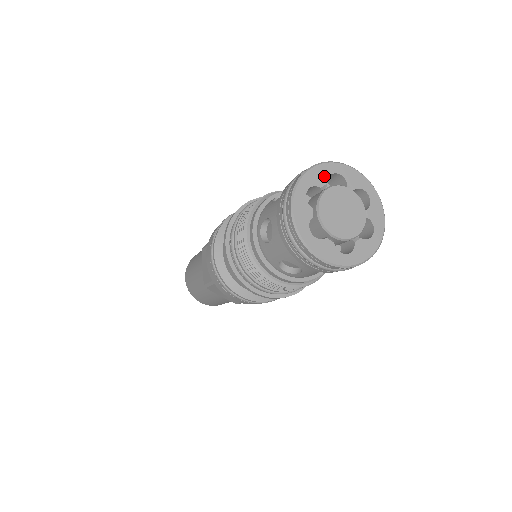
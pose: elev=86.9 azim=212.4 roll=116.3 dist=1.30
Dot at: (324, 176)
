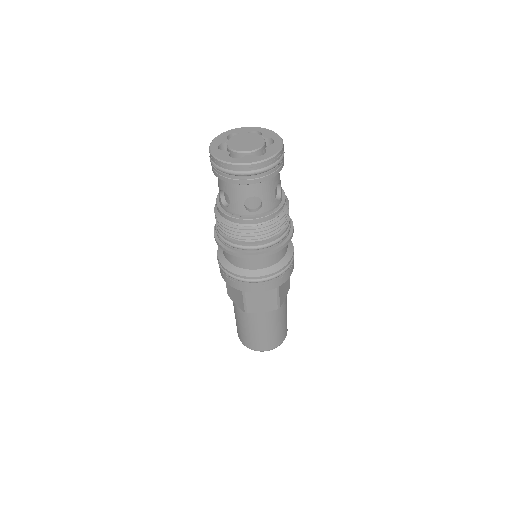
Dot at: (224, 138)
